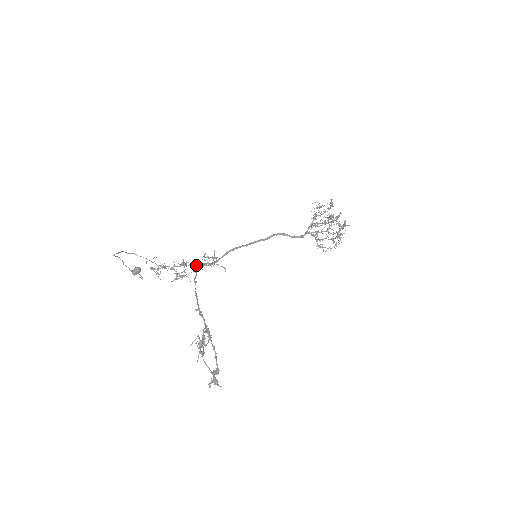
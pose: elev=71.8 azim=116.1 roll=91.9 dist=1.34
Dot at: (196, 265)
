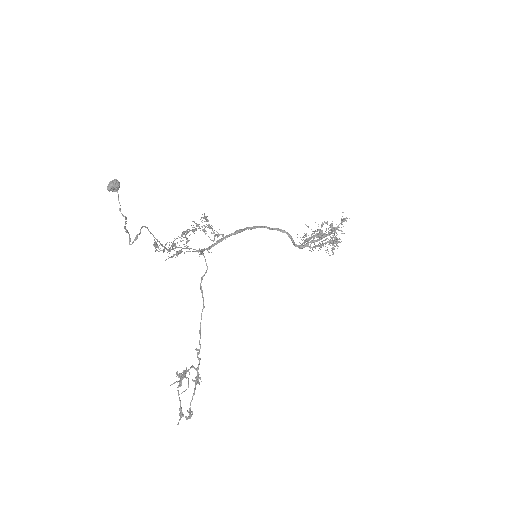
Dot at: occluded
